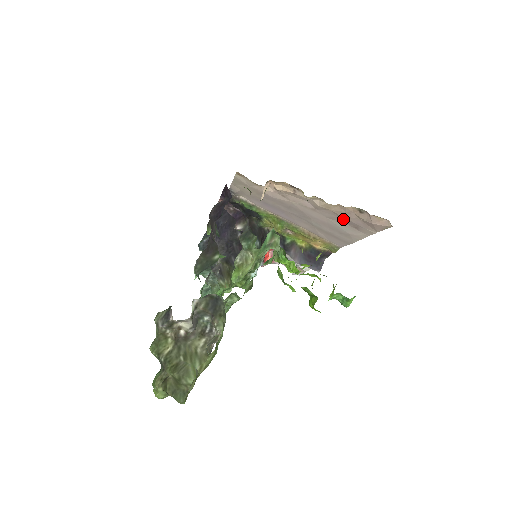
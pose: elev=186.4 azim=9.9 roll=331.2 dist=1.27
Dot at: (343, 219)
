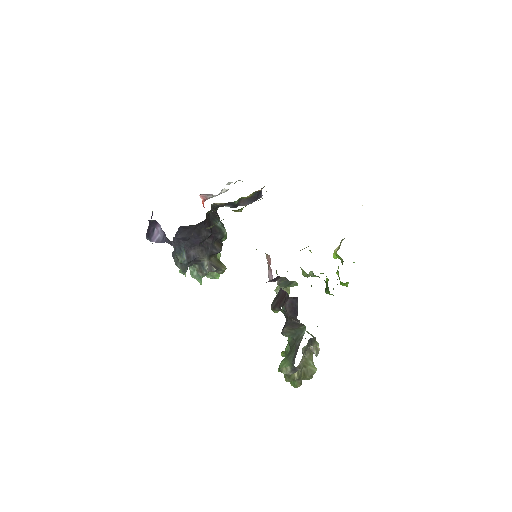
Dot at: occluded
